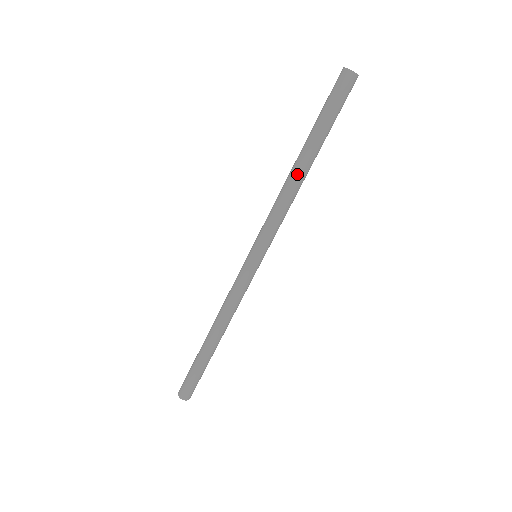
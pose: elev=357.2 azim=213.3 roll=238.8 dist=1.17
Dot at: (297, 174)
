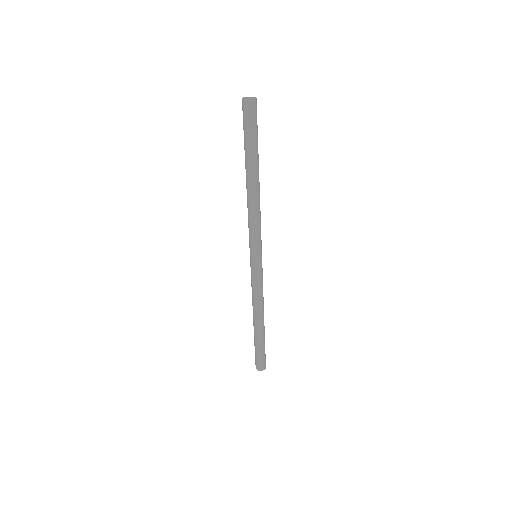
Dot at: (248, 189)
